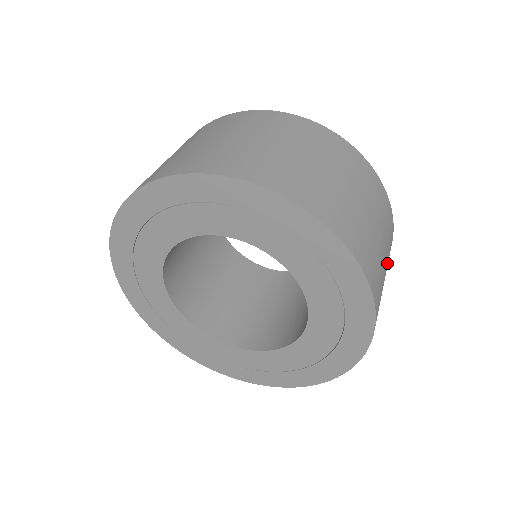
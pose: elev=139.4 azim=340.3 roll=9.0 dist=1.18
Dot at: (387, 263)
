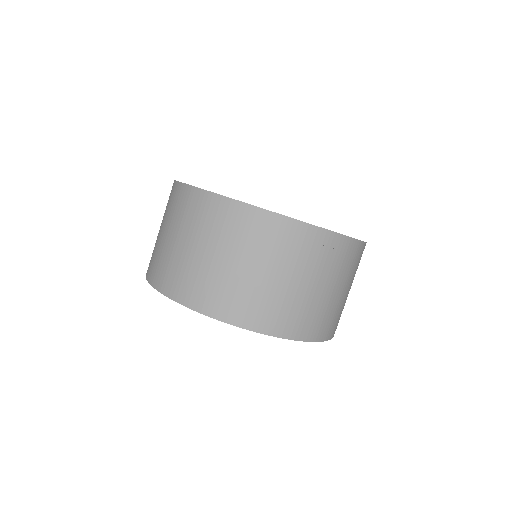
Dot at: (307, 270)
